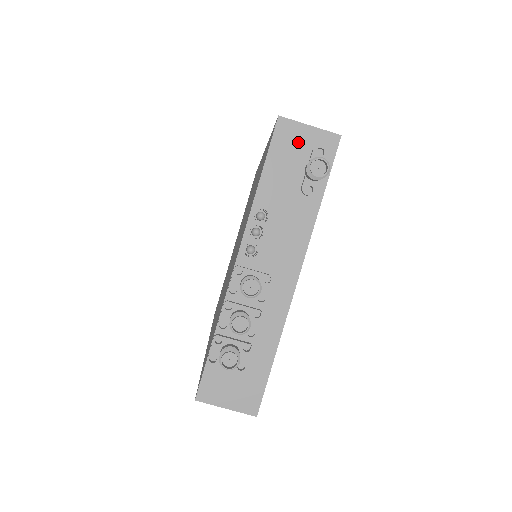
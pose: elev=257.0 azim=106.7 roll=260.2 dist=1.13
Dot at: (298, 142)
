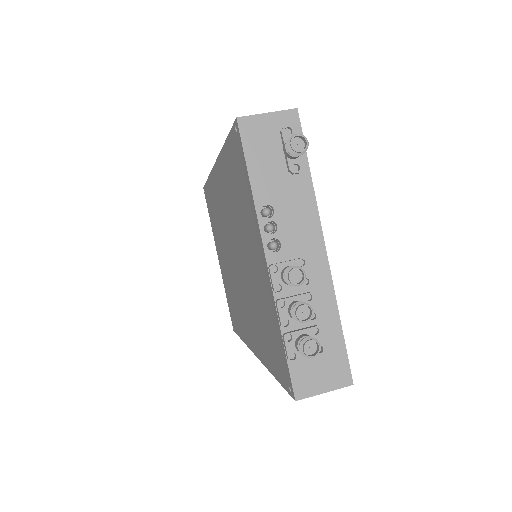
Dot at: (265, 132)
